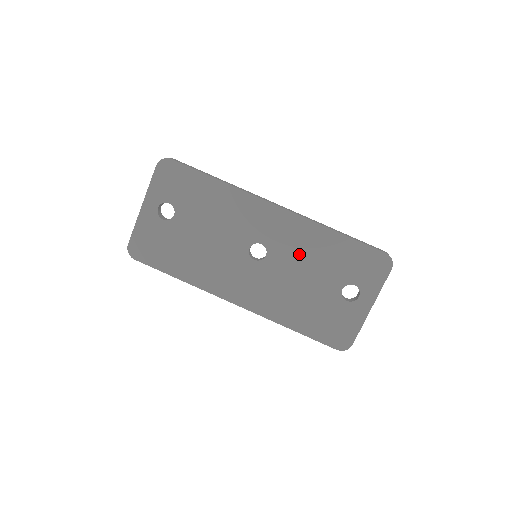
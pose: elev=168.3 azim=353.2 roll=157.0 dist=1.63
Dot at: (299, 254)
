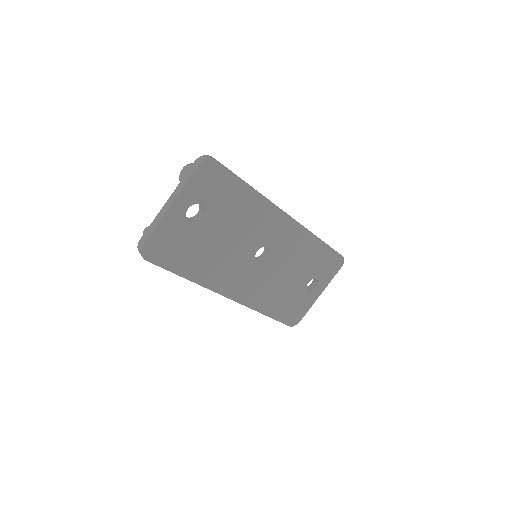
Dot at: (291, 256)
